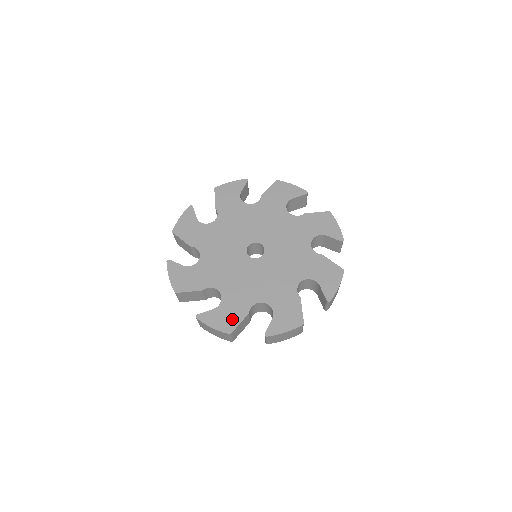
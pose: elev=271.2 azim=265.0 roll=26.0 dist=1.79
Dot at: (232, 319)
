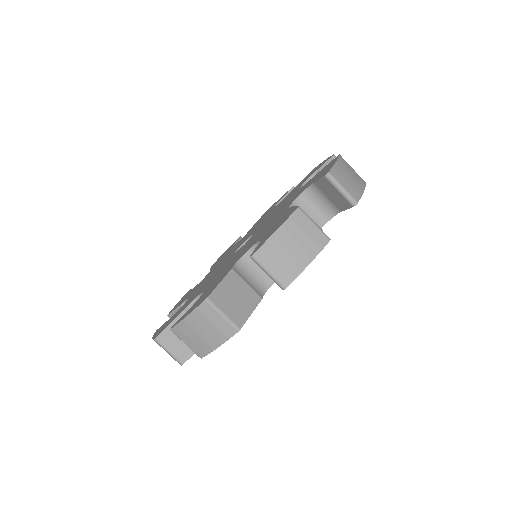
Dot at: (285, 216)
